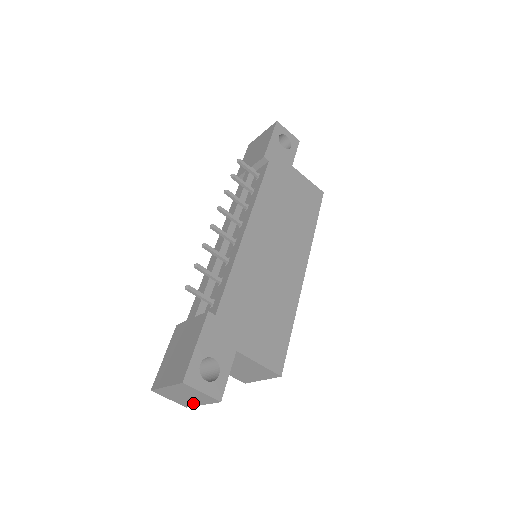
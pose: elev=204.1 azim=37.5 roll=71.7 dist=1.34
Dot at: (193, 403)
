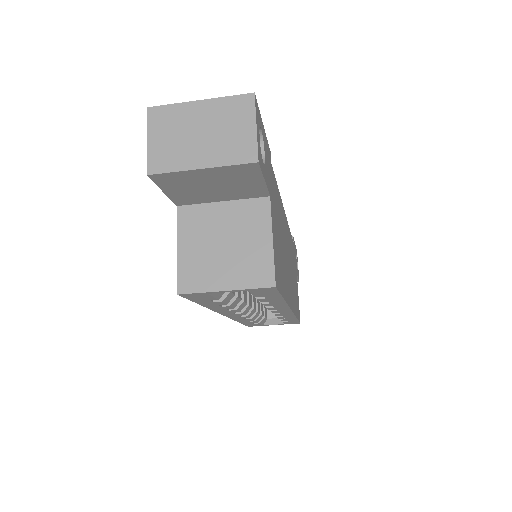
Dot at: (186, 161)
